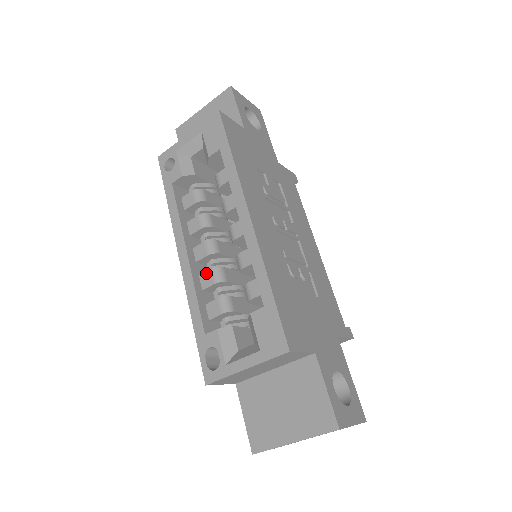
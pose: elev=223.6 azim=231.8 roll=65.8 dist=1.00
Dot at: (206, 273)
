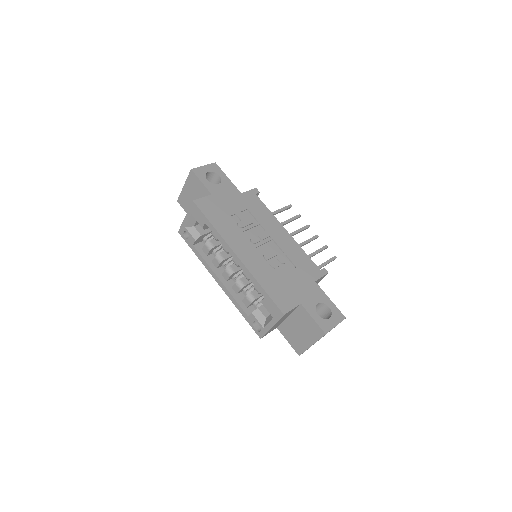
Dot at: (234, 286)
